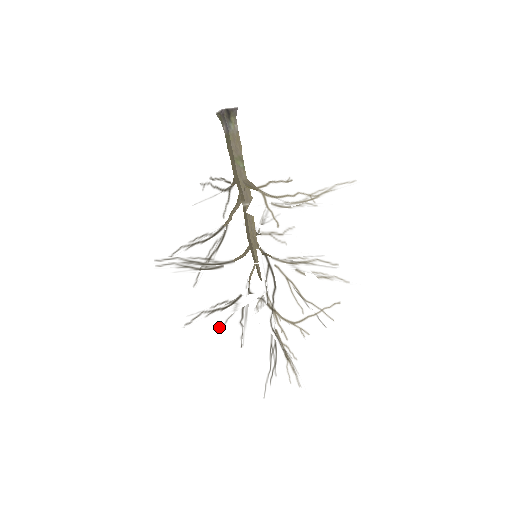
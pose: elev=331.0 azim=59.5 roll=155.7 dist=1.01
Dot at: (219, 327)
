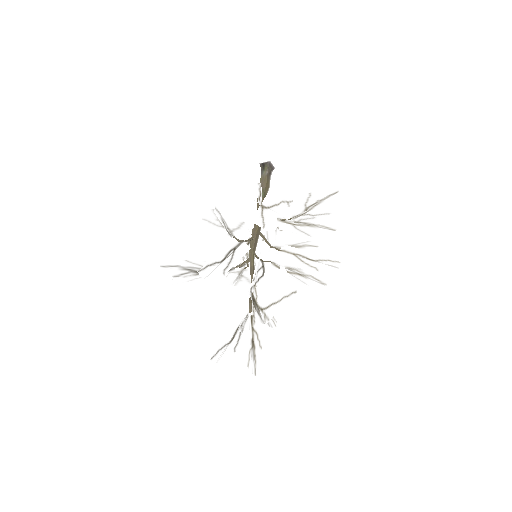
Dot at: occluded
